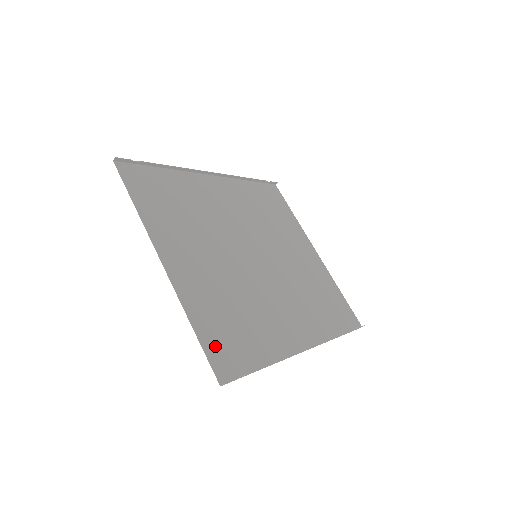
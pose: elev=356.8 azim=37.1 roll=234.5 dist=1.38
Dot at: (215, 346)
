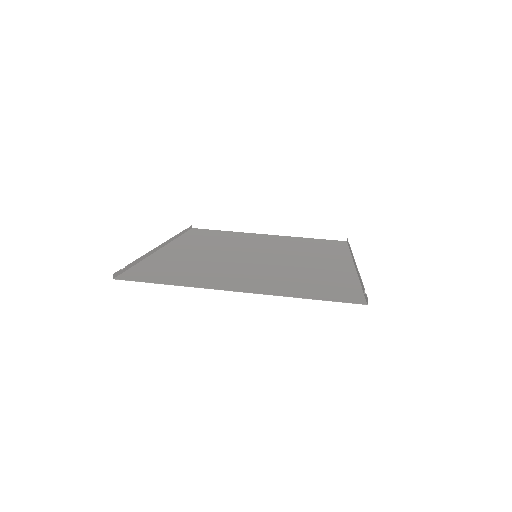
Dot at: (330, 296)
